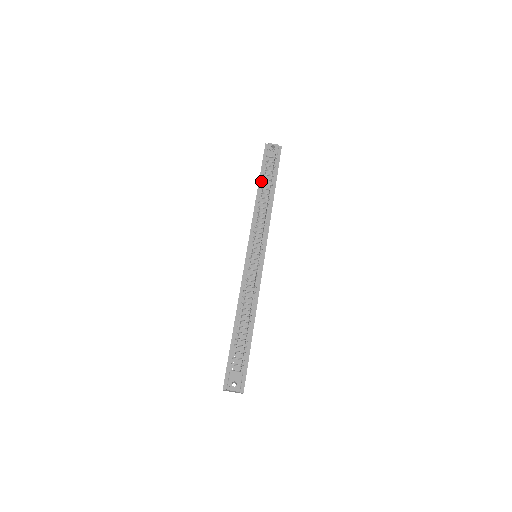
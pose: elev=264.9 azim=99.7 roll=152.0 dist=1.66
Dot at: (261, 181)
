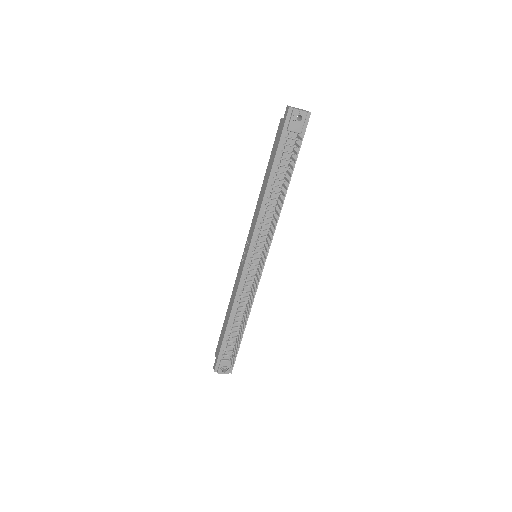
Dot at: (275, 168)
